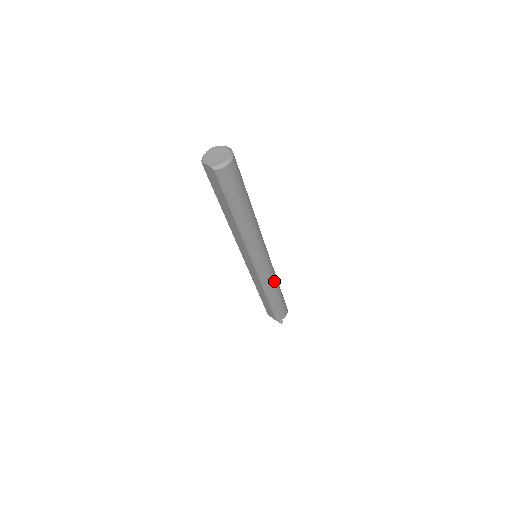
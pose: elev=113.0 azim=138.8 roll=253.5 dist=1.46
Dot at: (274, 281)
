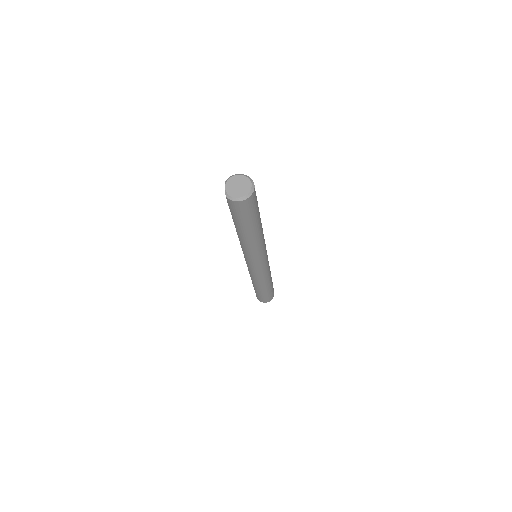
Dot at: (262, 280)
